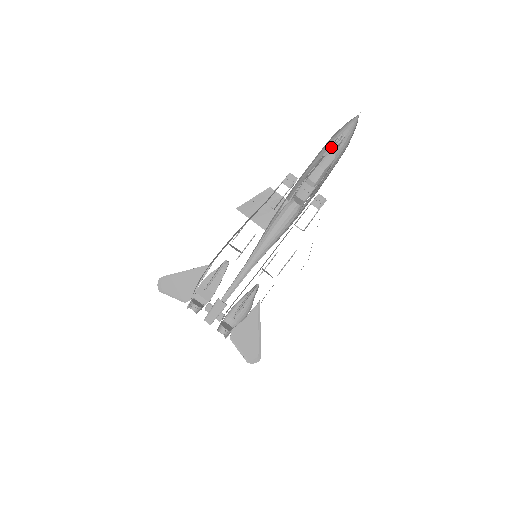
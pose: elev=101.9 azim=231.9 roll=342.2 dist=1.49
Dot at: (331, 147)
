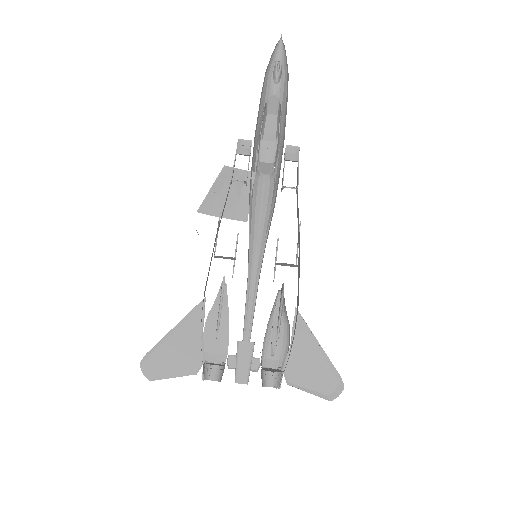
Dot at: (268, 90)
